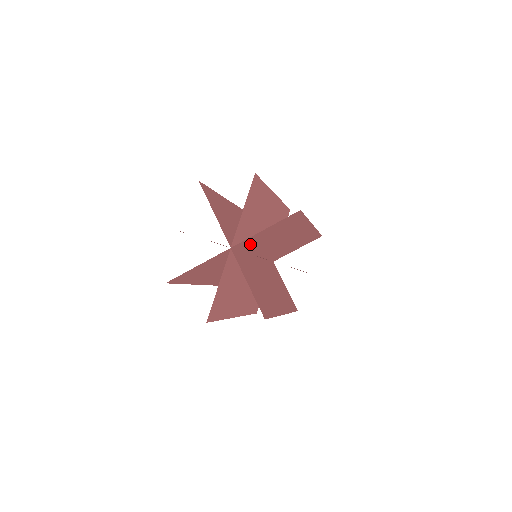
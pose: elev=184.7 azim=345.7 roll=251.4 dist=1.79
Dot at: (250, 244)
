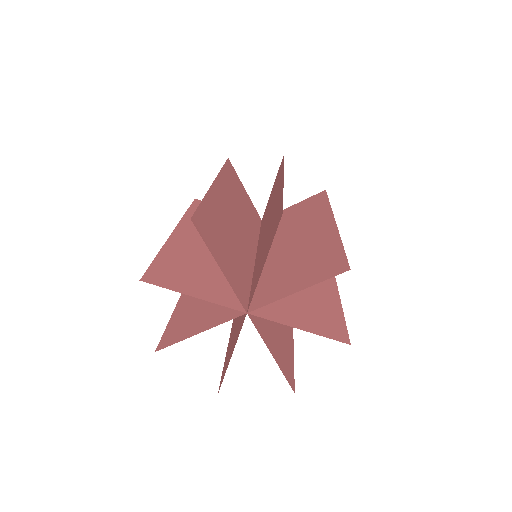
Dot at: (255, 278)
